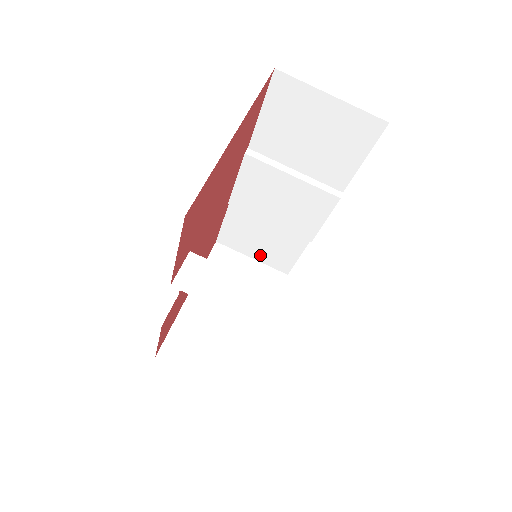
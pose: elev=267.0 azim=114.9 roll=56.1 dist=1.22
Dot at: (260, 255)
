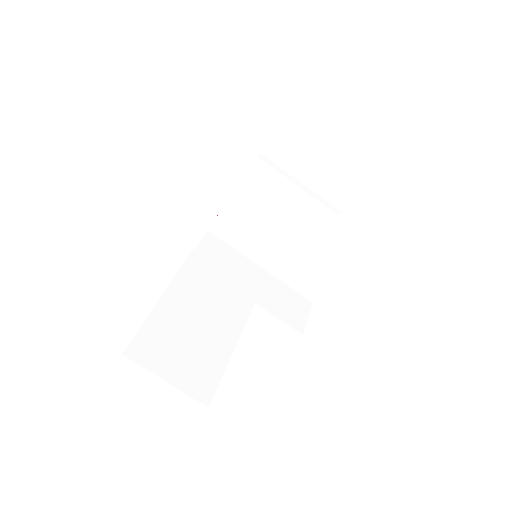
Dot at: occluded
